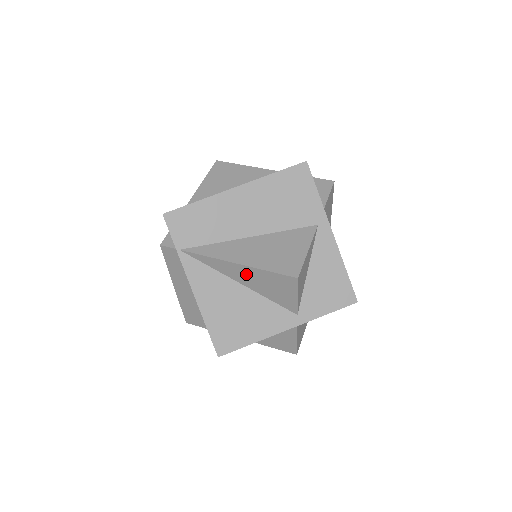
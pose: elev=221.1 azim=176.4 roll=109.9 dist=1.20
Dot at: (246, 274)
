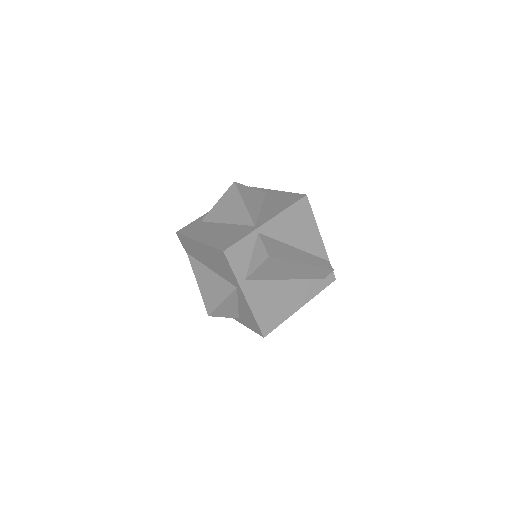
Dot at: occluded
